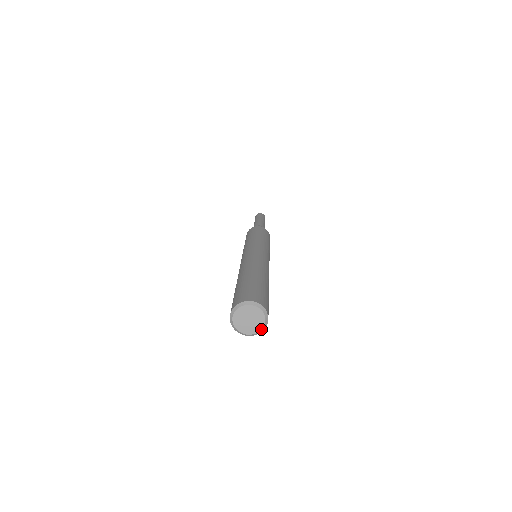
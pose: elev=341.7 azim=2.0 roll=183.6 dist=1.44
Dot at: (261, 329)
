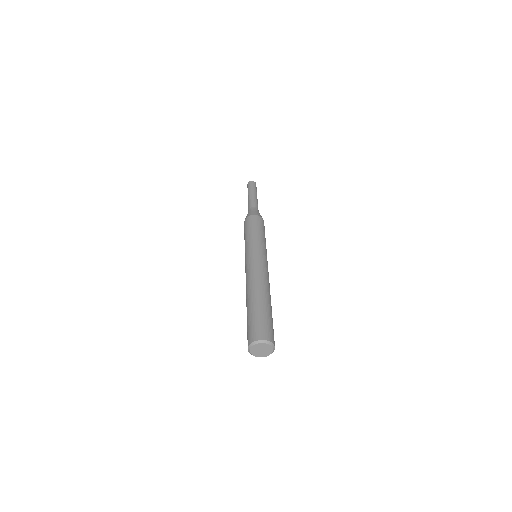
Dot at: occluded
